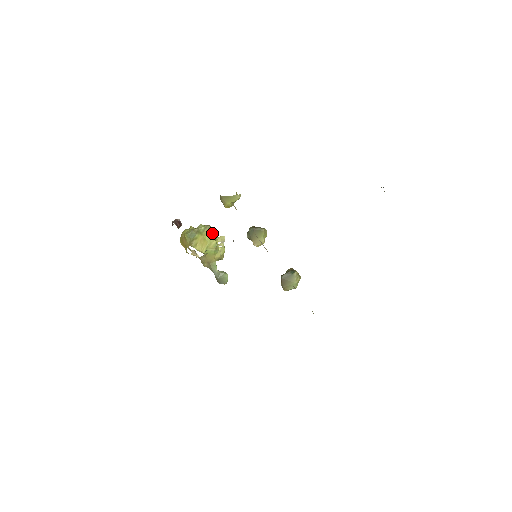
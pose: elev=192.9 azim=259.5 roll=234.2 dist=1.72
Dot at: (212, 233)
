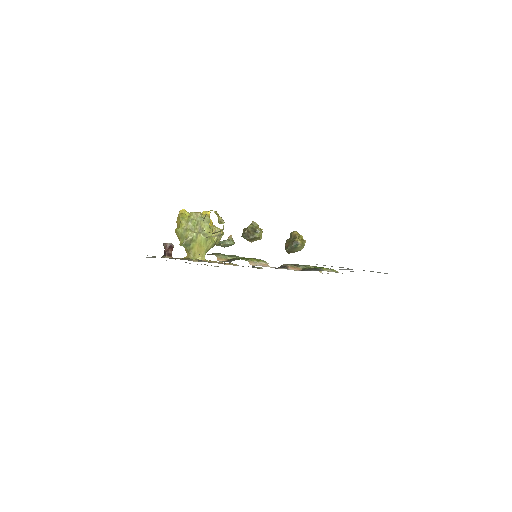
Dot at: (206, 238)
